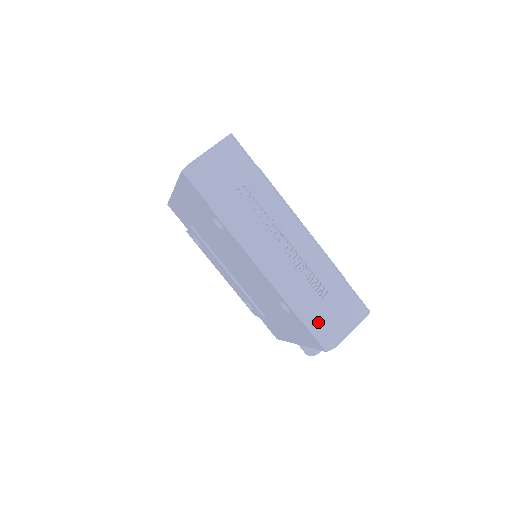
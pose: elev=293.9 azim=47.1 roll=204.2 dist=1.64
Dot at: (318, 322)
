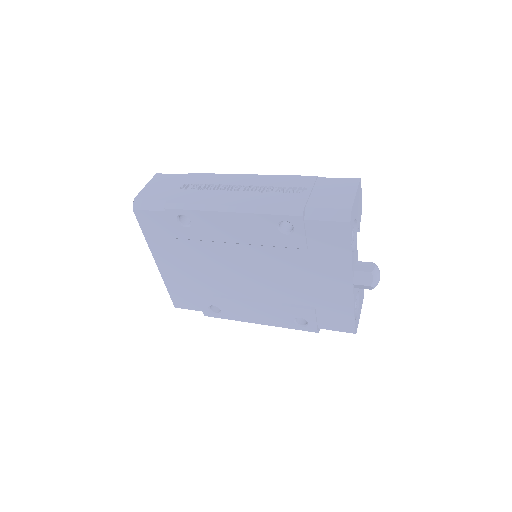
Dot at: (317, 206)
